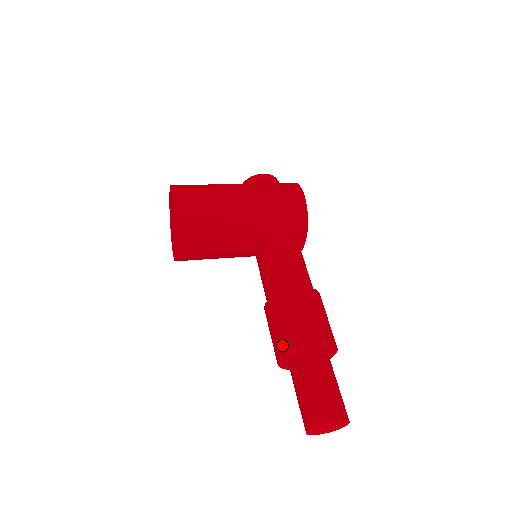
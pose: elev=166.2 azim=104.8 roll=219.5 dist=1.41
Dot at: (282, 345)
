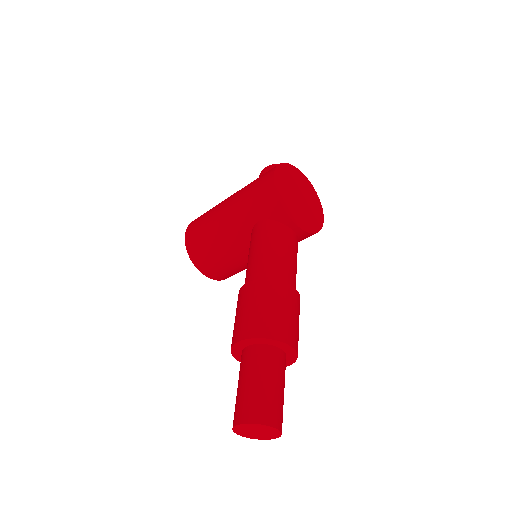
Dot at: occluded
